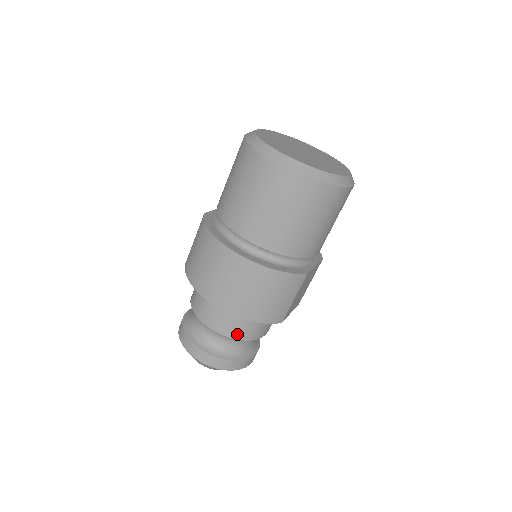
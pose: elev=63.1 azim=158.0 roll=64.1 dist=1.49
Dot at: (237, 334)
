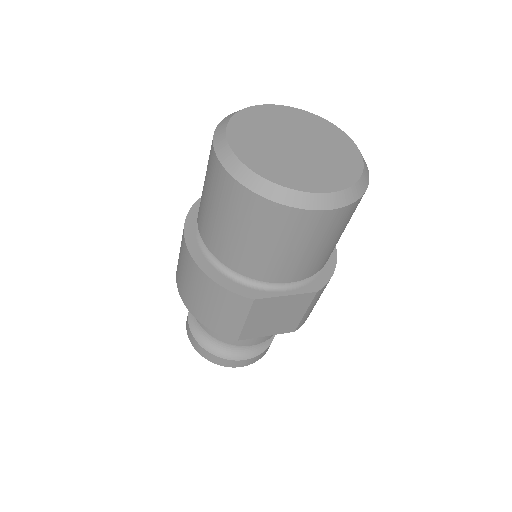
Dot at: (208, 329)
